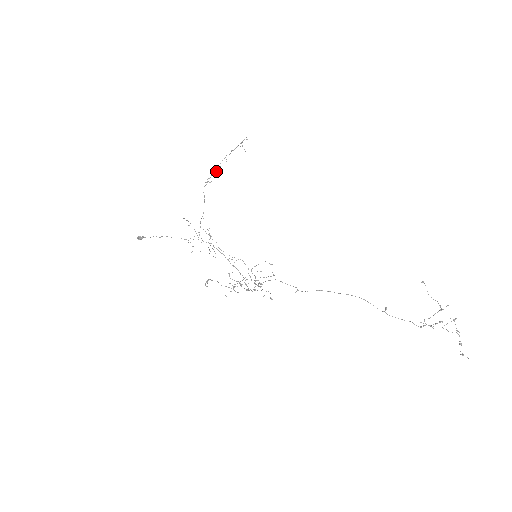
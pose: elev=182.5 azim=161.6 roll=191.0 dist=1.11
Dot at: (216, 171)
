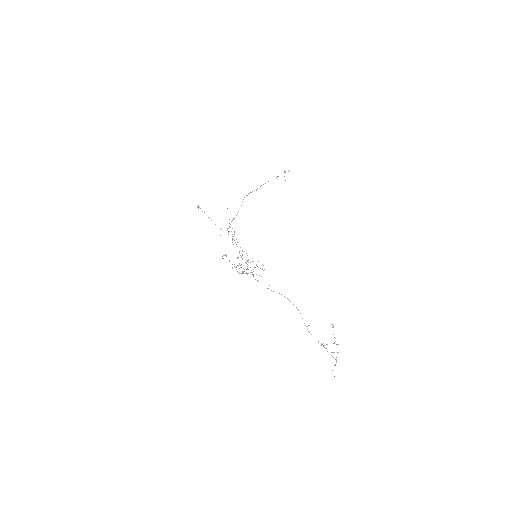
Dot at: (256, 190)
